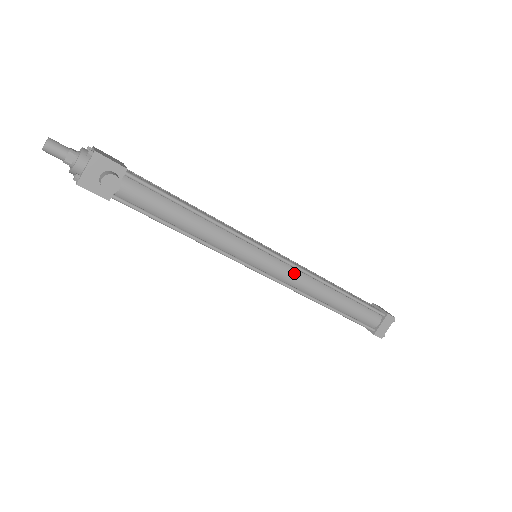
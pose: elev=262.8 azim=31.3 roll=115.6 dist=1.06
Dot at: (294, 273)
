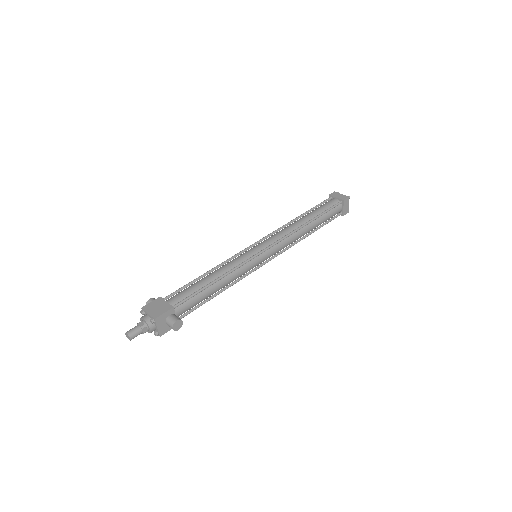
Dot at: (282, 244)
